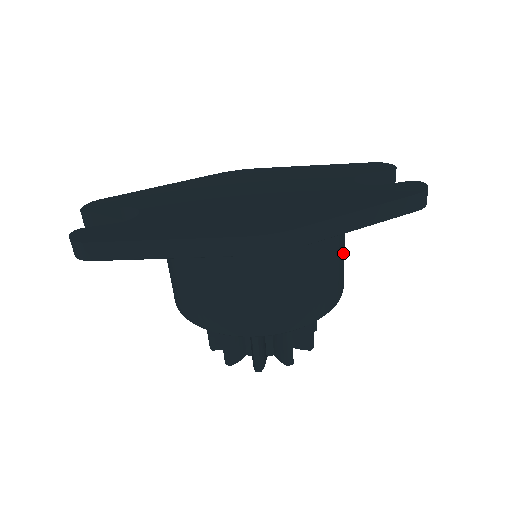
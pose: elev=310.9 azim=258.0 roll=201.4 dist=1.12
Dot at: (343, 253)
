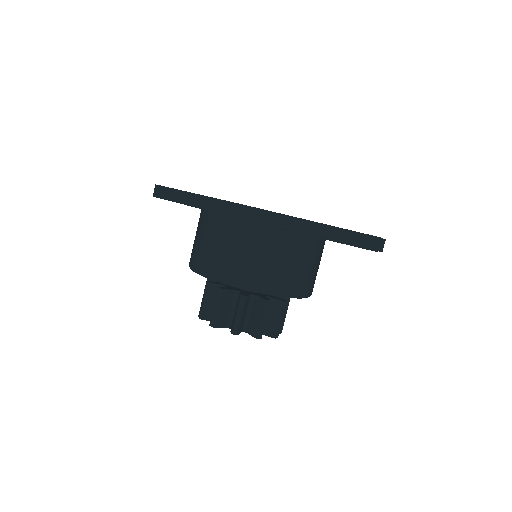
Dot at: (301, 263)
